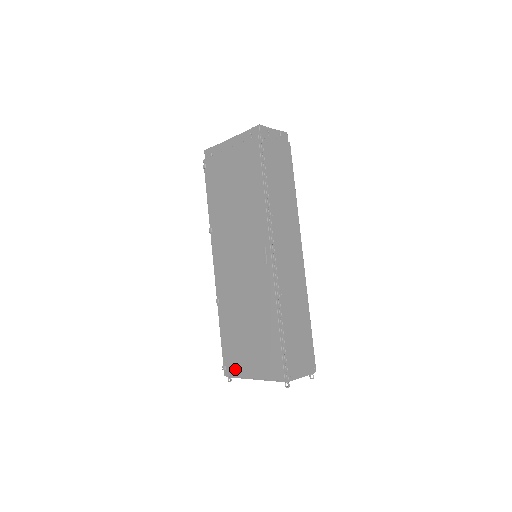
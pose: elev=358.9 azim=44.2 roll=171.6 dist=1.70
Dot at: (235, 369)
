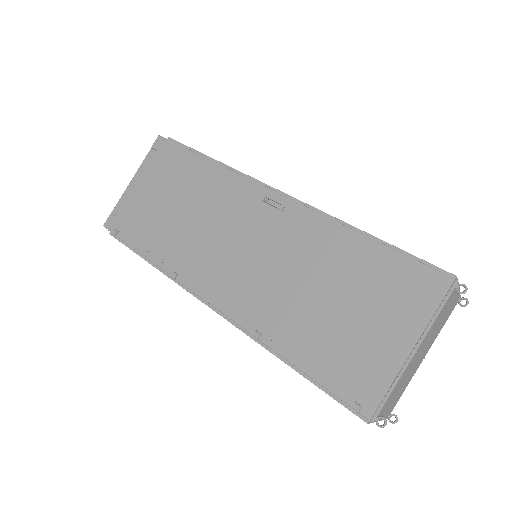
Dot at: (373, 380)
